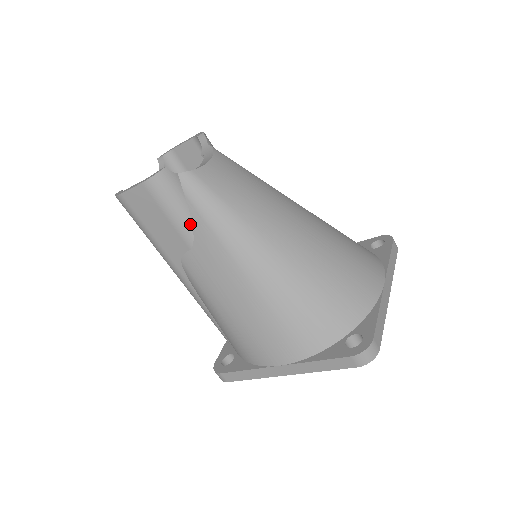
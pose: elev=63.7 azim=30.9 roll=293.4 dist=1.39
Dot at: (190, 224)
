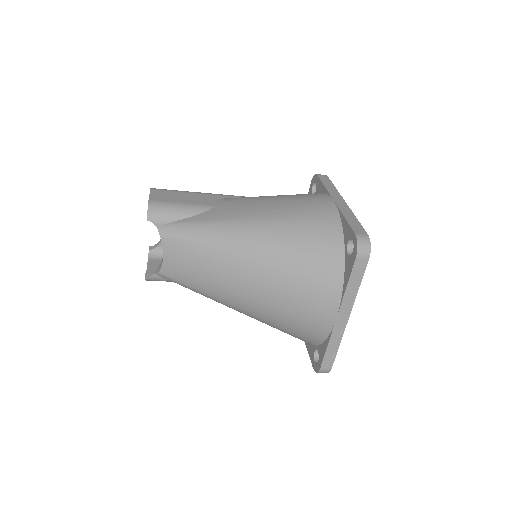
Dot at: occluded
